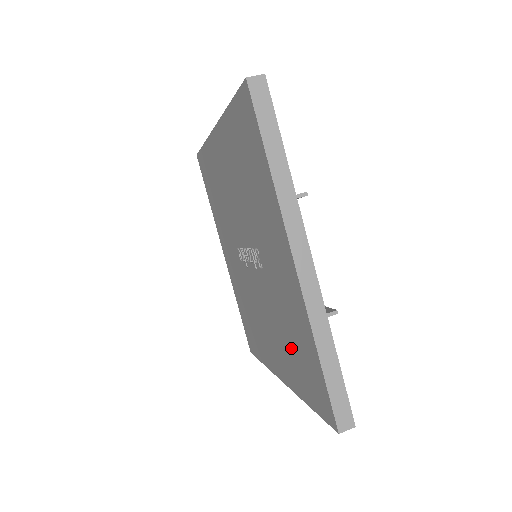
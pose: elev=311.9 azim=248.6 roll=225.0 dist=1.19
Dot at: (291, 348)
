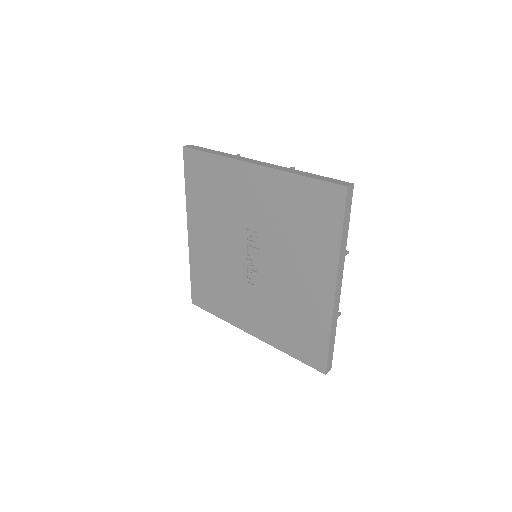
Dot at: (303, 229)
